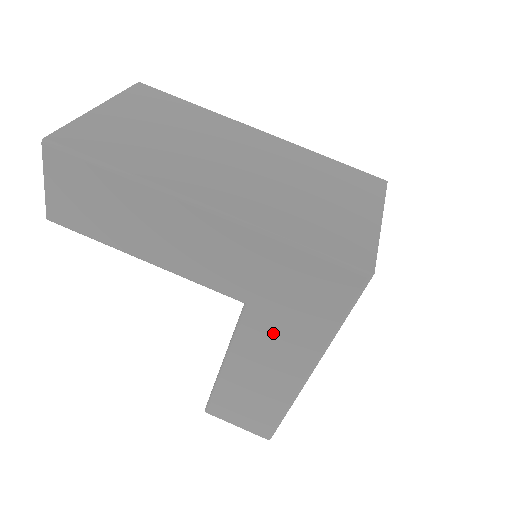
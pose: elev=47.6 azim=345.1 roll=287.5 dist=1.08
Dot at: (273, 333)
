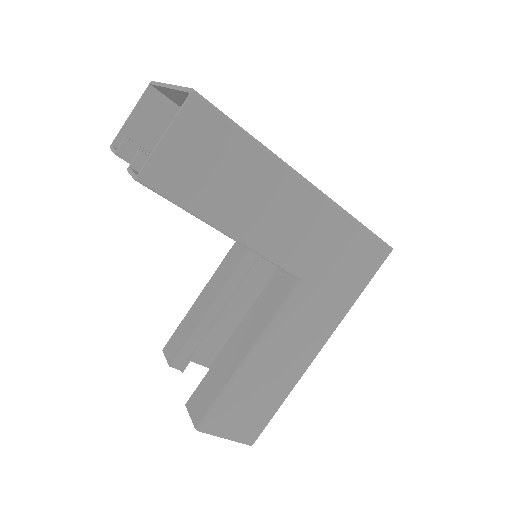
Dot at: (311, 308)
